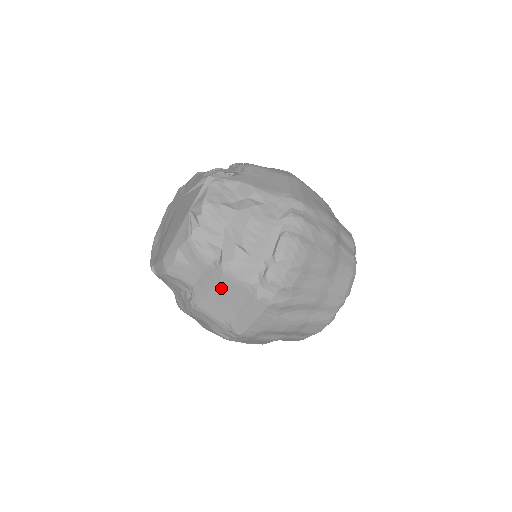
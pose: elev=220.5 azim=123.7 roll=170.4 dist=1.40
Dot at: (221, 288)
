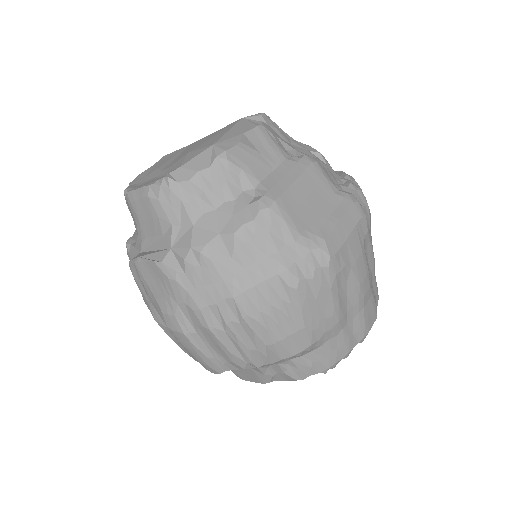
Dot at: (307, 182)
